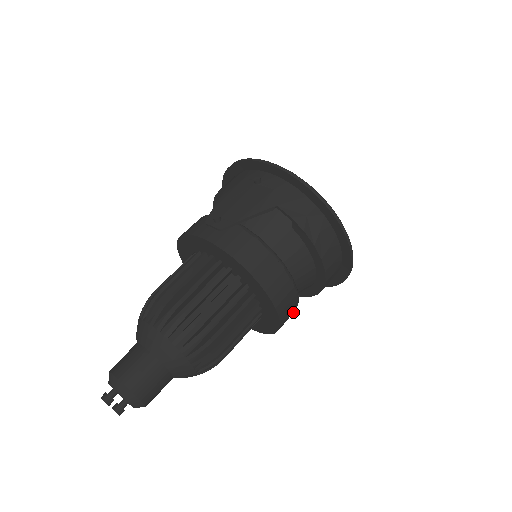
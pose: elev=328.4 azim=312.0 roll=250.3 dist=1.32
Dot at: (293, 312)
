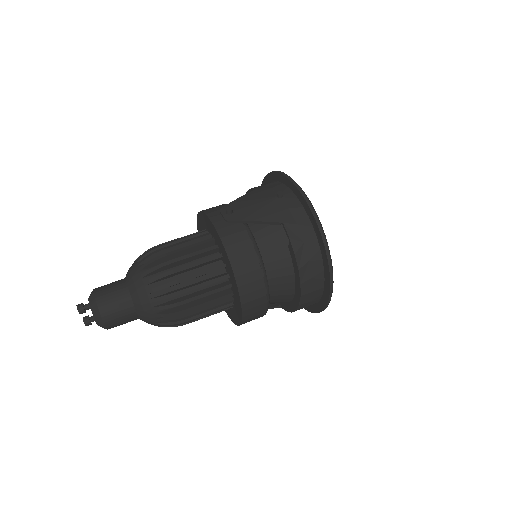
Dot at: (261, 316)
